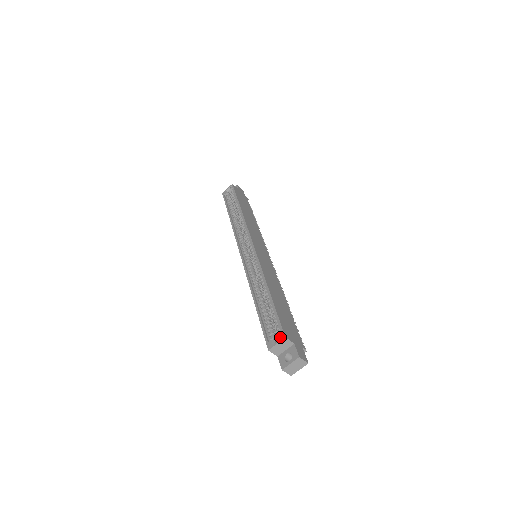
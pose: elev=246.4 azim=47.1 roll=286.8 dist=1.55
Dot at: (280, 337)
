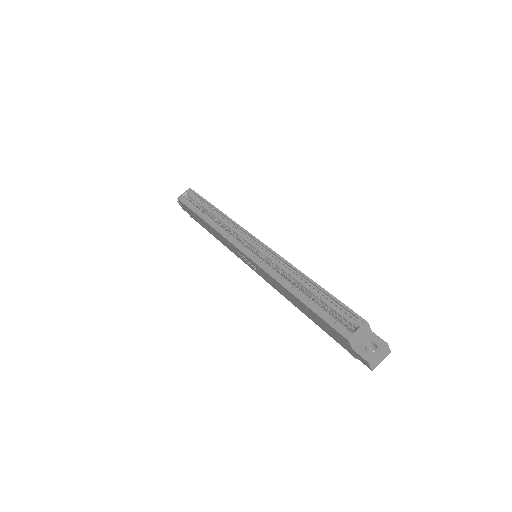
Dot at: (360, 323)
